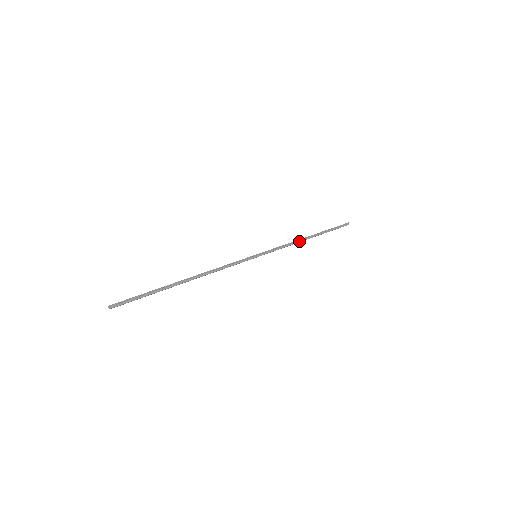
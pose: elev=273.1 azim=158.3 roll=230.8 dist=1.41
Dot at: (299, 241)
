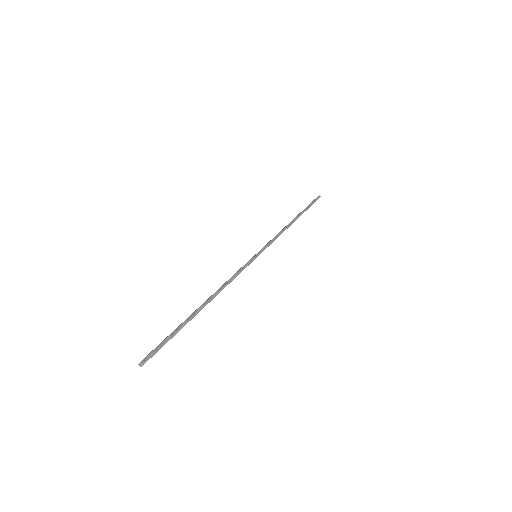
Dot at: (287, 228)
